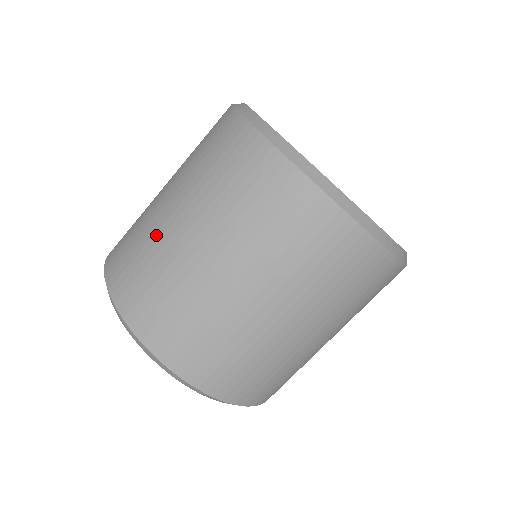
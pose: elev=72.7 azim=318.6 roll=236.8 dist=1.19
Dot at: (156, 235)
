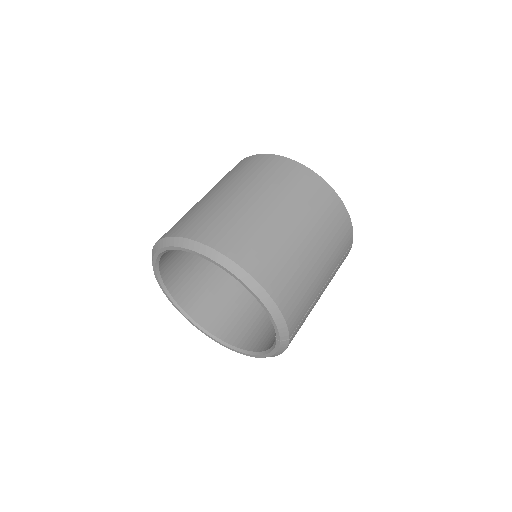
Dot at: (247, 213)
